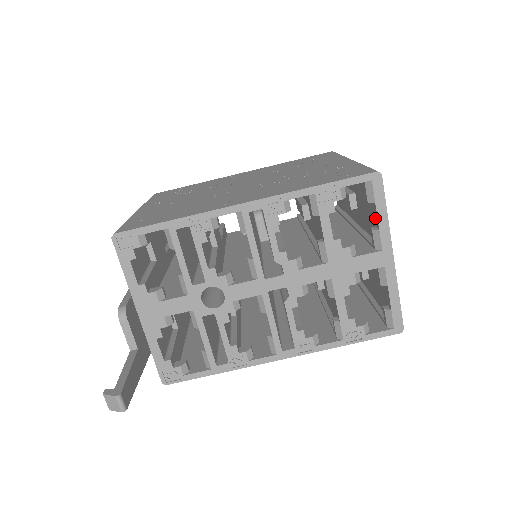
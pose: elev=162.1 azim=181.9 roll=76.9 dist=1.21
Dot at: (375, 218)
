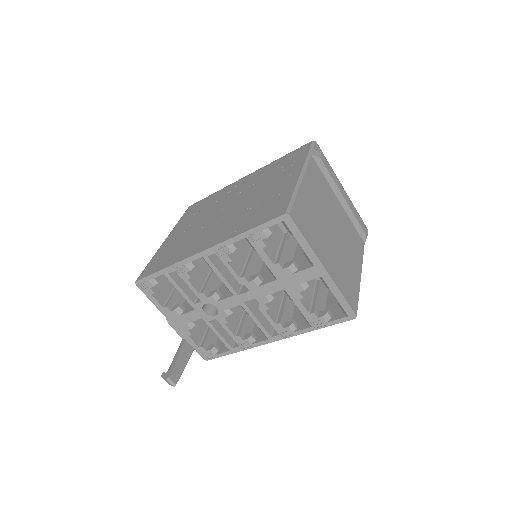
Dot at: occluded
